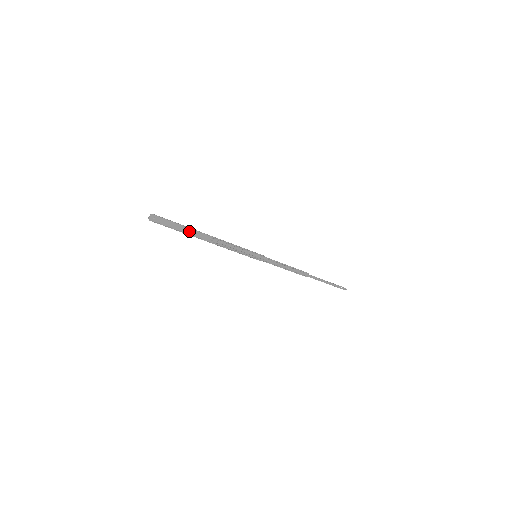
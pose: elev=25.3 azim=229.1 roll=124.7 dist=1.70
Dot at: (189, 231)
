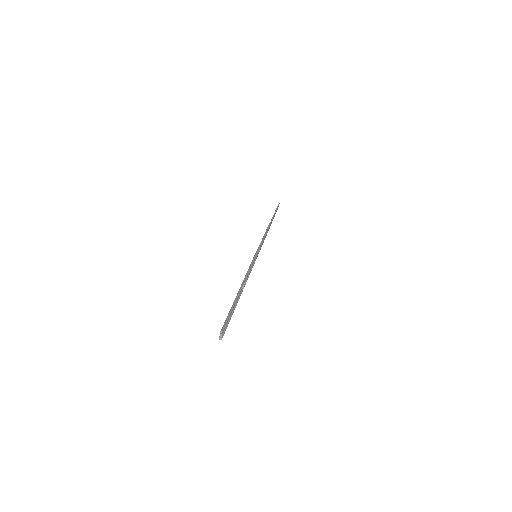
Dot at: occluded
